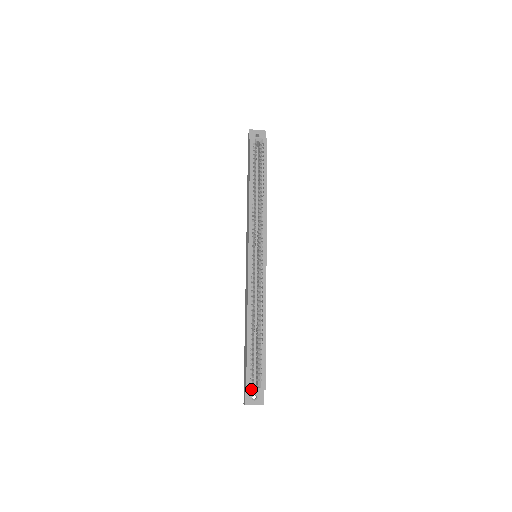
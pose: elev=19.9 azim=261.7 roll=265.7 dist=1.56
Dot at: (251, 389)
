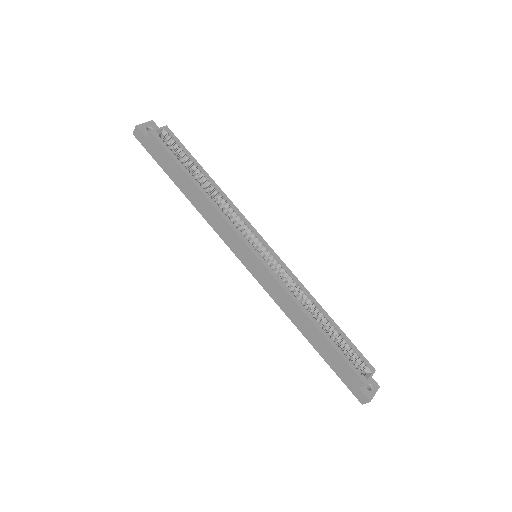
Dot at: (368, 381)
